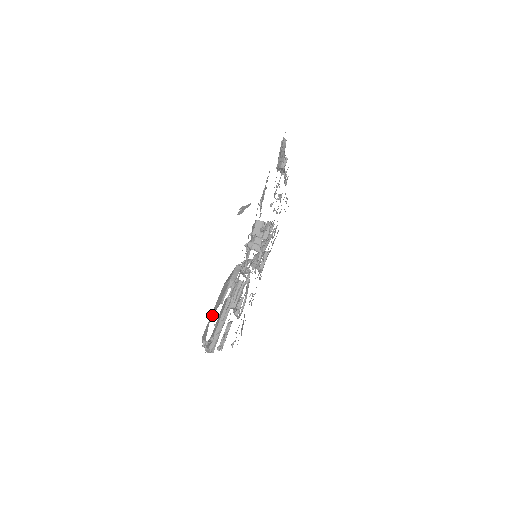
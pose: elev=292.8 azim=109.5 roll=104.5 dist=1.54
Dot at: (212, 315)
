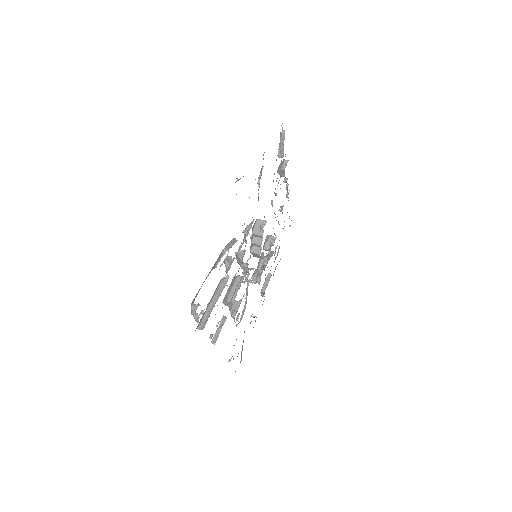
Dot at: (203, 282)
